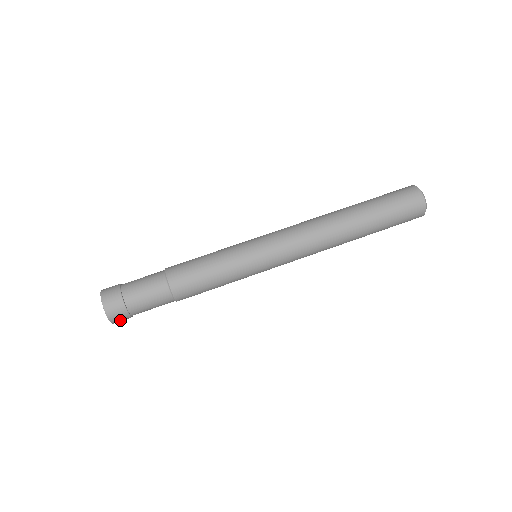
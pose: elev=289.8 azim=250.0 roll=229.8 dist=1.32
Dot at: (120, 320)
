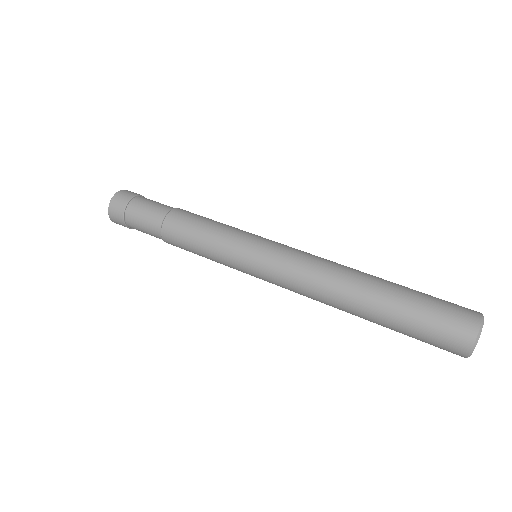
Dot at: (117, 222)
